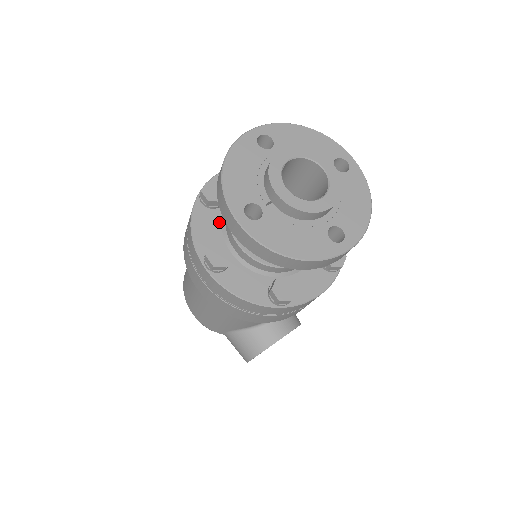
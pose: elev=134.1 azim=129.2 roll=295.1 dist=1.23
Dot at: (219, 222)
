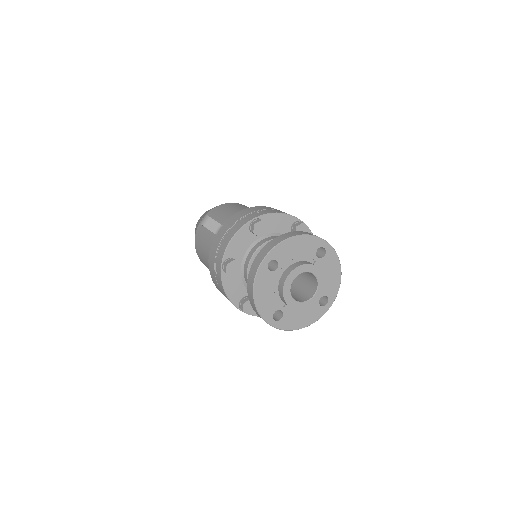
Dot at: (240, 279)
